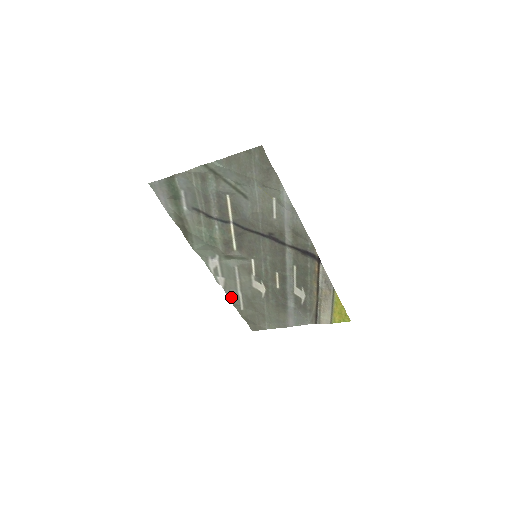
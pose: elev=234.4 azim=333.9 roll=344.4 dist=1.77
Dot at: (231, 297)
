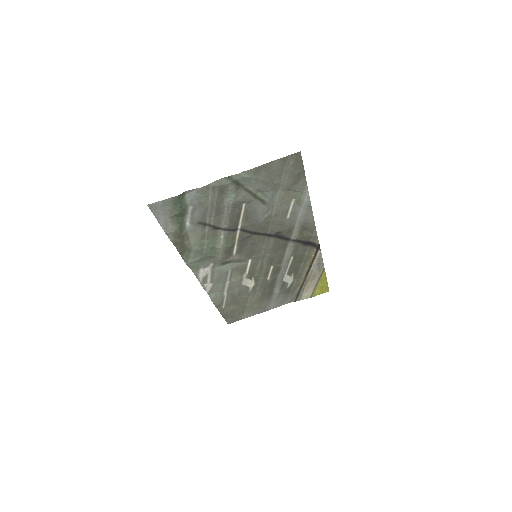
Dot at: (215, 299)
